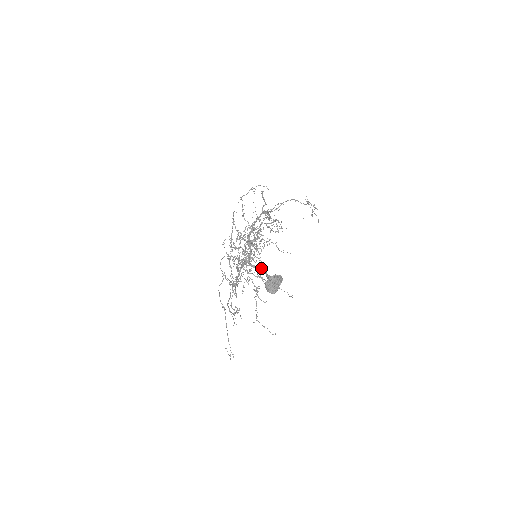
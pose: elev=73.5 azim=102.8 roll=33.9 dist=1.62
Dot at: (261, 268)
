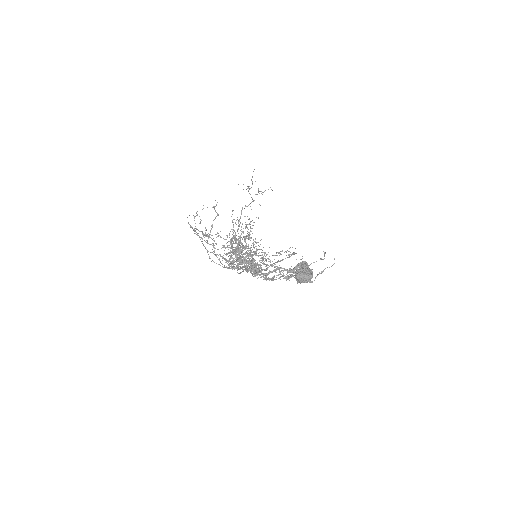
Dot at: (276, 268)
